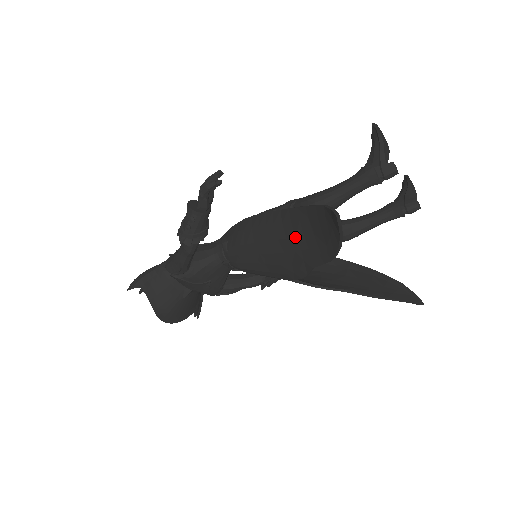
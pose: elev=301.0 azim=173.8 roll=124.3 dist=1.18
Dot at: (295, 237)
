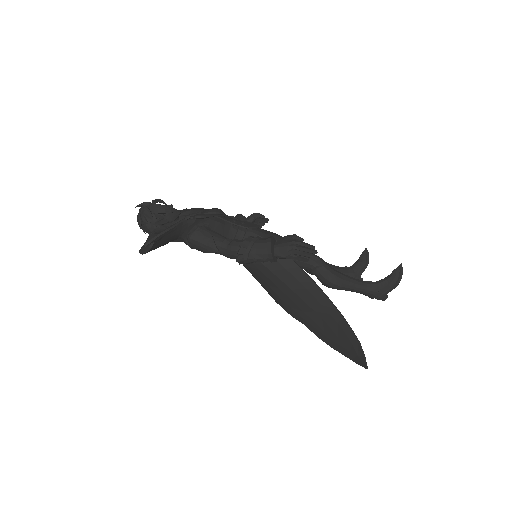
Dot at: (314, 311)
